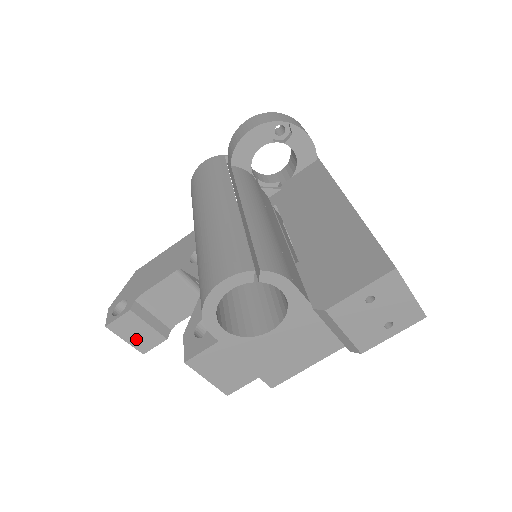
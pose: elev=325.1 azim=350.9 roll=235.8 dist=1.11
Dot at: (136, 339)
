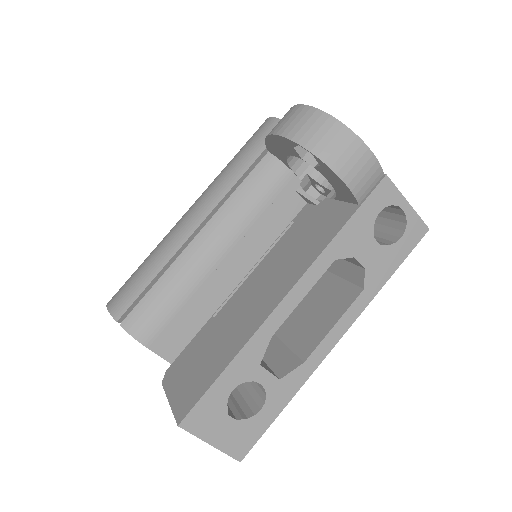
Dot at: occluded
